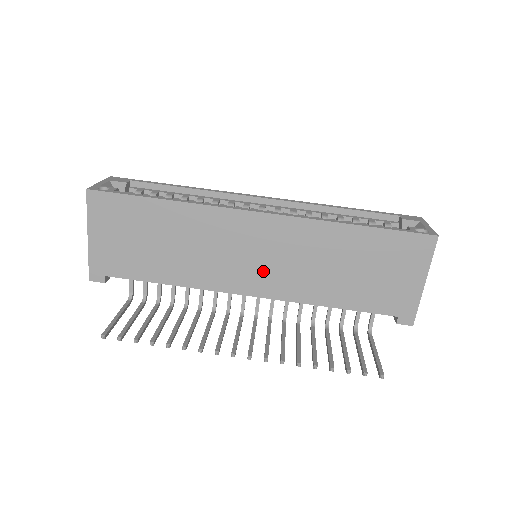
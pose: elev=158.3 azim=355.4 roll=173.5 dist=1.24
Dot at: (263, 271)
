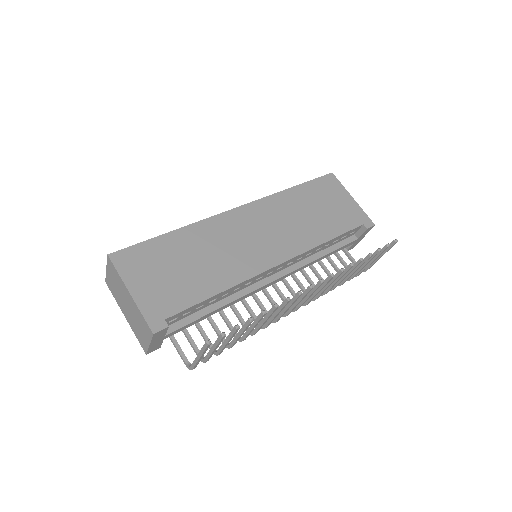
Dot at: (271, 242)
